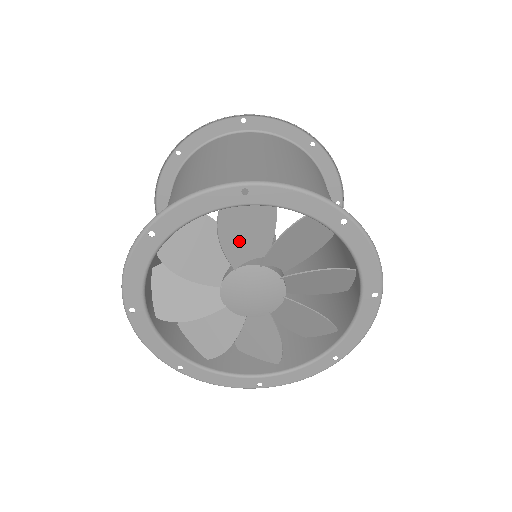
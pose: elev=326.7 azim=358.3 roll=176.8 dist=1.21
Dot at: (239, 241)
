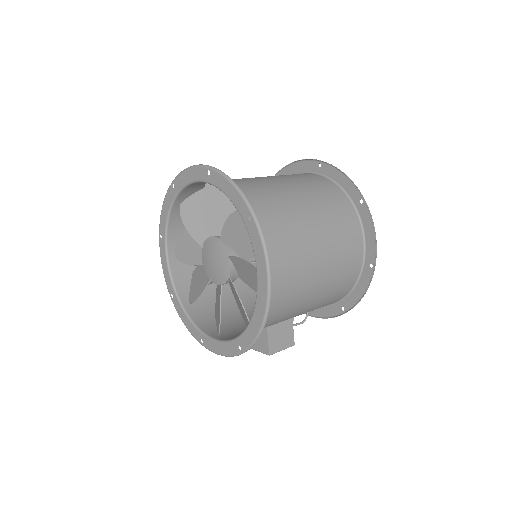
Dot at: (235, 234)
